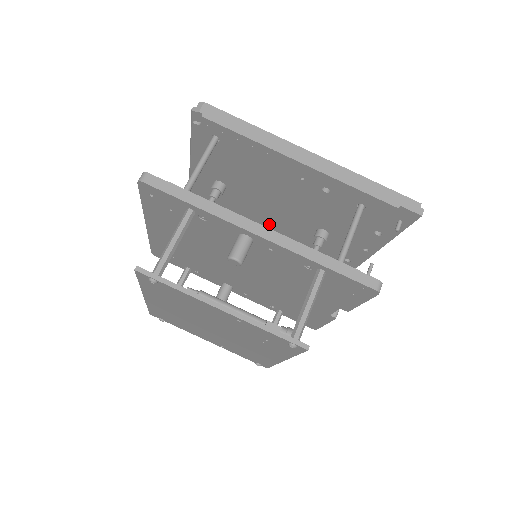
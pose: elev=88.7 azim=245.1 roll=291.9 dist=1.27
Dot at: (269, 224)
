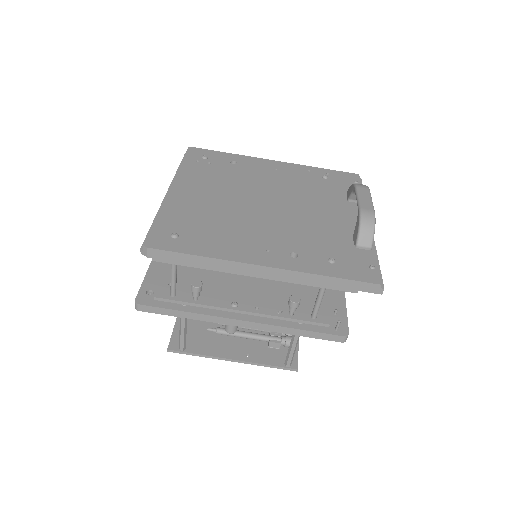
Dot at: occluded
